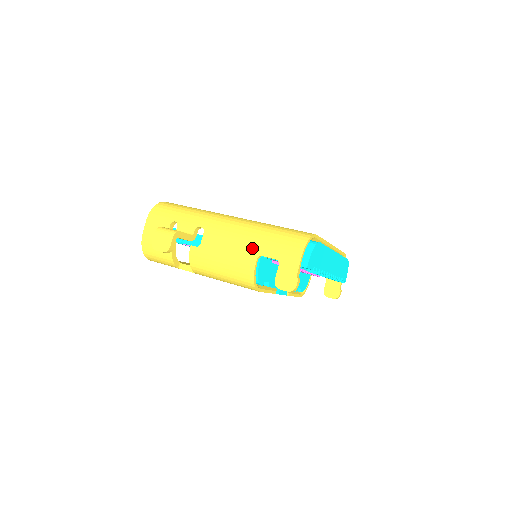
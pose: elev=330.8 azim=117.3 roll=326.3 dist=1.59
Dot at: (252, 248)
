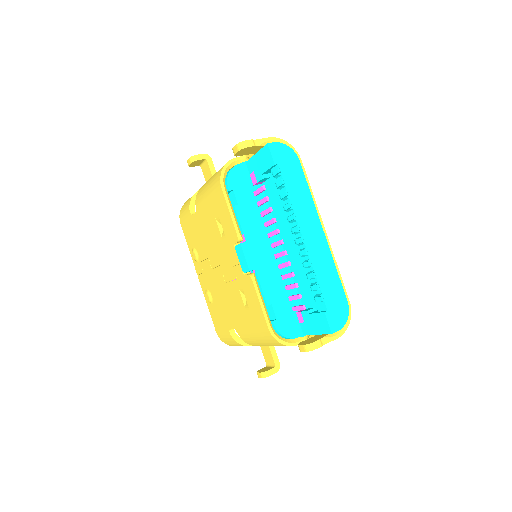
Dot at: occluded
